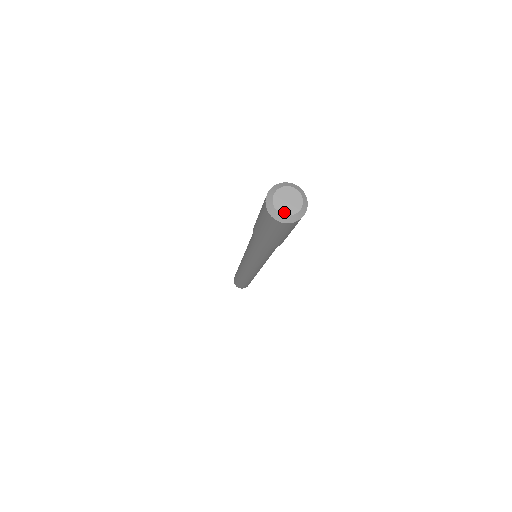
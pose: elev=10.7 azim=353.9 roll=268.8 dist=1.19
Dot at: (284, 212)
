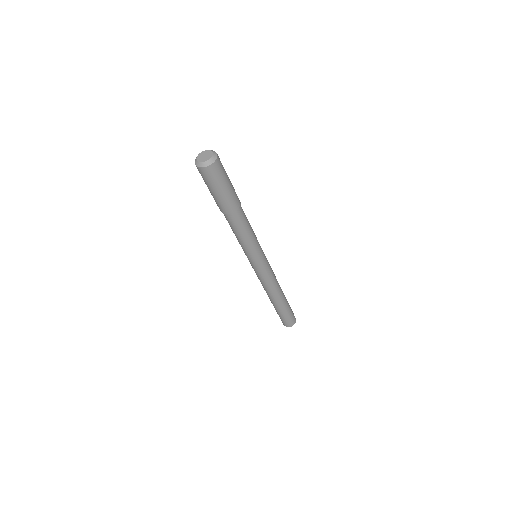
Dot at: (199, 160)
